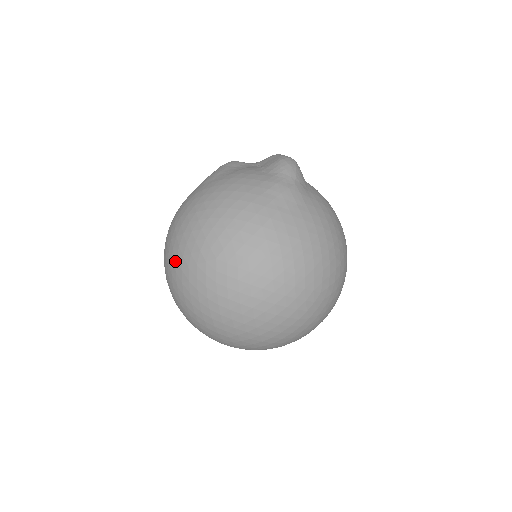
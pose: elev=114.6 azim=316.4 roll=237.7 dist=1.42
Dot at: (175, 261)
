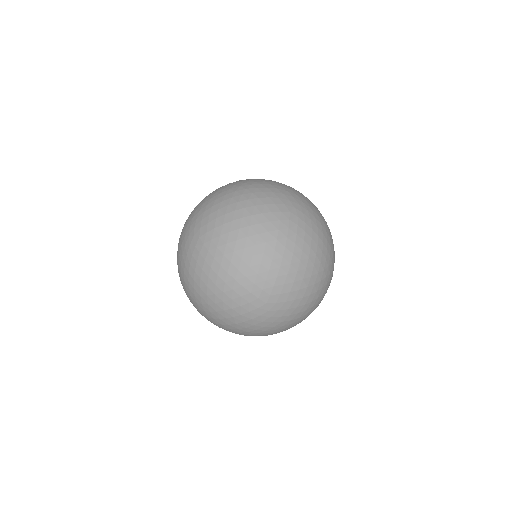
Dot at: (242, 209)
